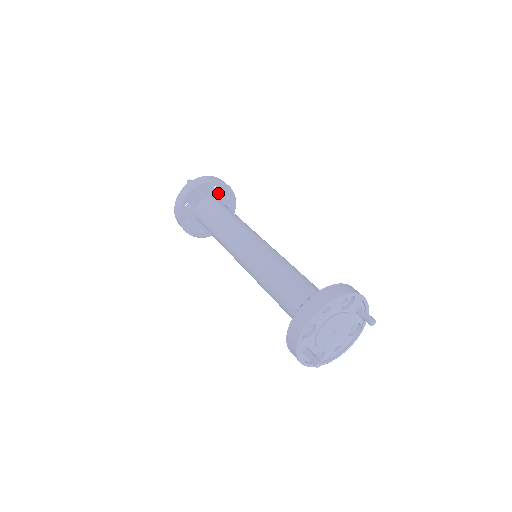
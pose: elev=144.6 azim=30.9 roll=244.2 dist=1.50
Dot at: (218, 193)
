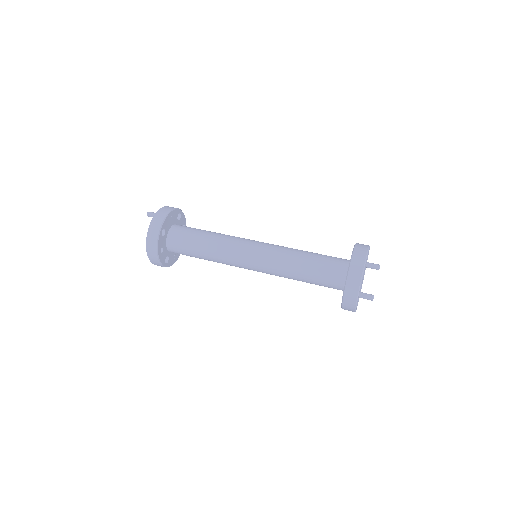
Dot at: (179, 221)
